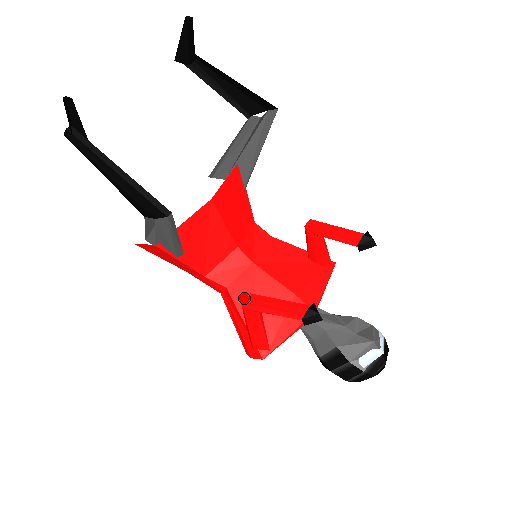
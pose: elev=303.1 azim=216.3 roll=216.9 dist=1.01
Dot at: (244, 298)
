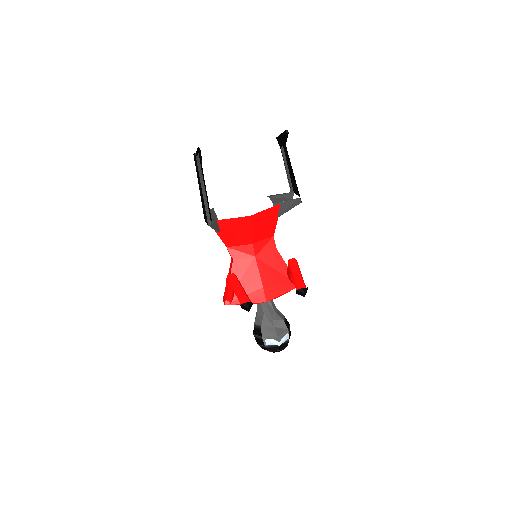
Dot at: (230, 274)
